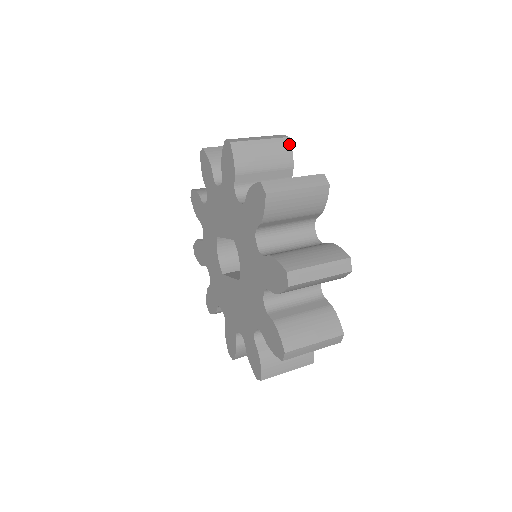
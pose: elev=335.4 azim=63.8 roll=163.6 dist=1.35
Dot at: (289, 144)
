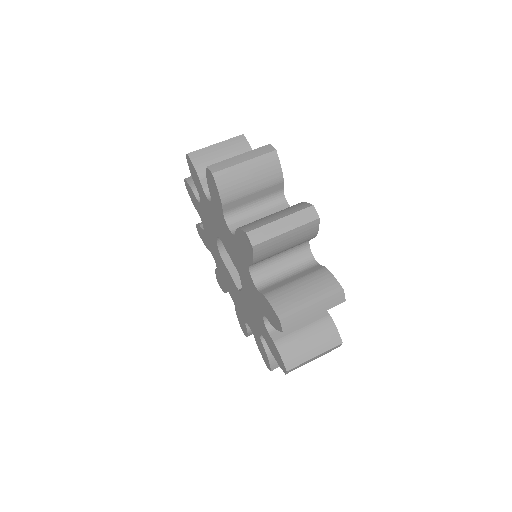
Dot at: (317, 225)
